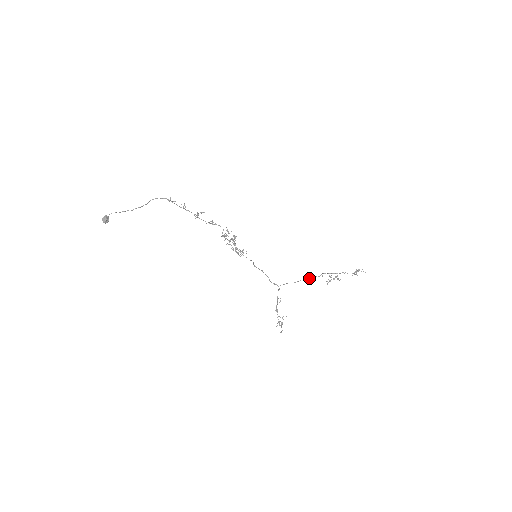
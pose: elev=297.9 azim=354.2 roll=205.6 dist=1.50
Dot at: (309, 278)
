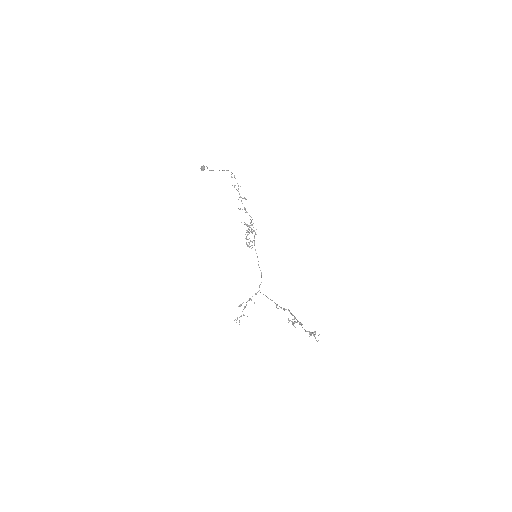
Dot at: occluded
